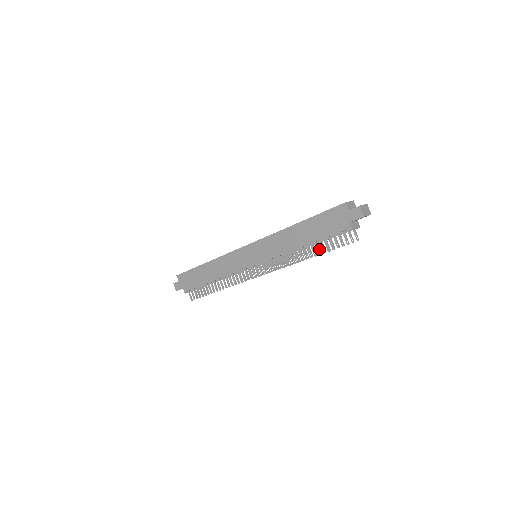
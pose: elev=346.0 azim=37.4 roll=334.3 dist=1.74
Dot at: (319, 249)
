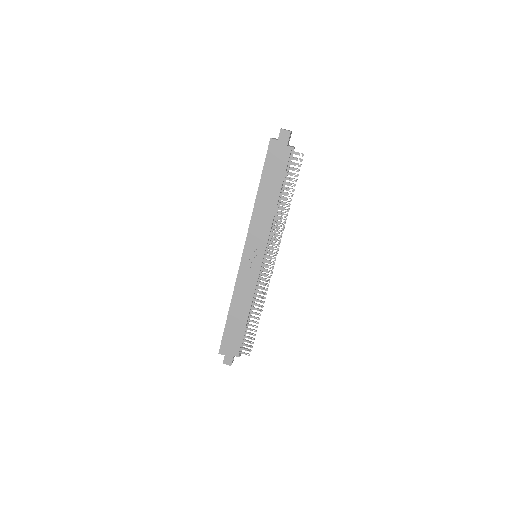
Dot at: (288, 193)
